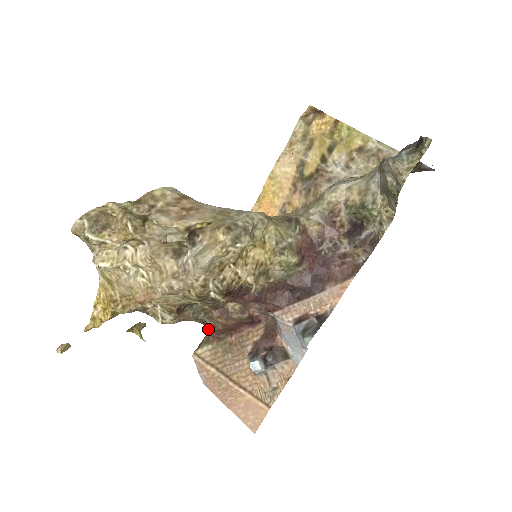
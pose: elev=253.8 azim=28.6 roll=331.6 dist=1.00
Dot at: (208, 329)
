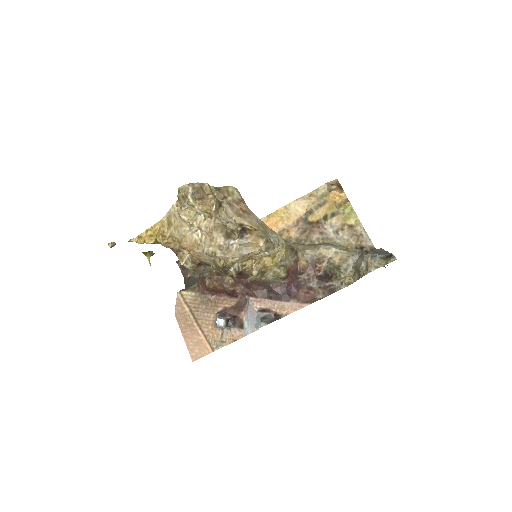
Dot at: (199, 282)
